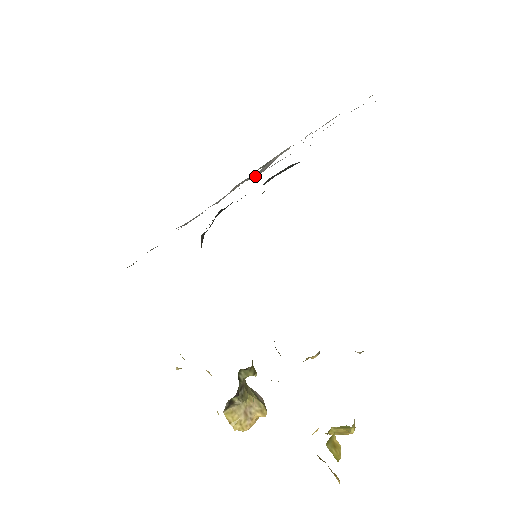
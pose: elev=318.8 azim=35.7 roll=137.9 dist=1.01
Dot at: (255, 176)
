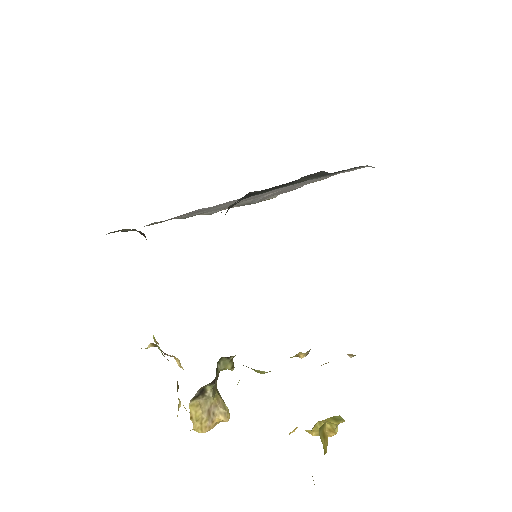
Dot at: (248, 204)
